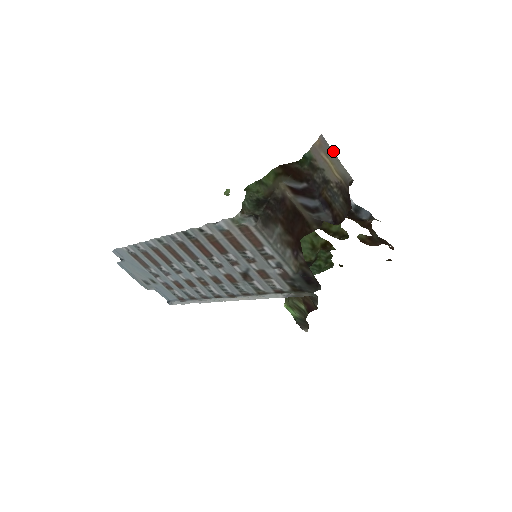
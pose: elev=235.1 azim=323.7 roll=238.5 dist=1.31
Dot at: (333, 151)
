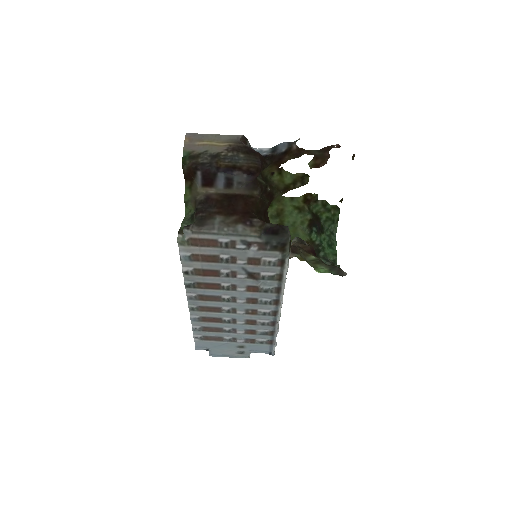
Dot at: (207, 134)
